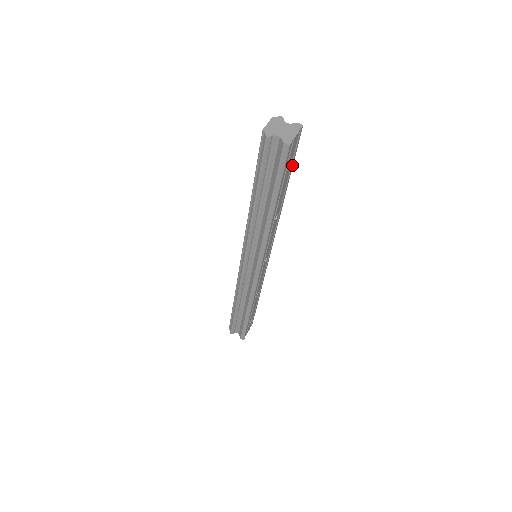
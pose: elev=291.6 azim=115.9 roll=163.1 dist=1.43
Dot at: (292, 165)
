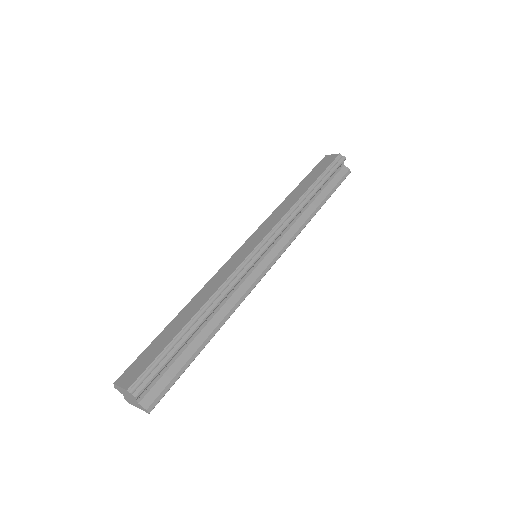
Dot at: (183, 370)
